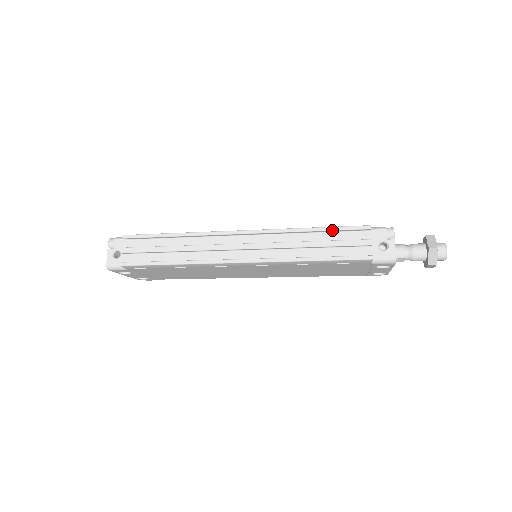
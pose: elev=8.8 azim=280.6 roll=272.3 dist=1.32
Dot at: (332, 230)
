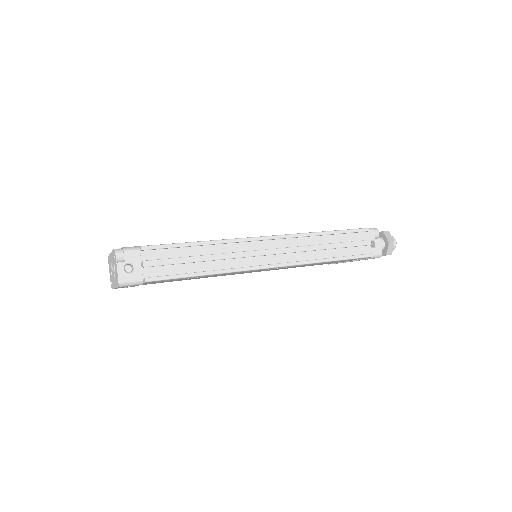
Dot at: (342, 233)
